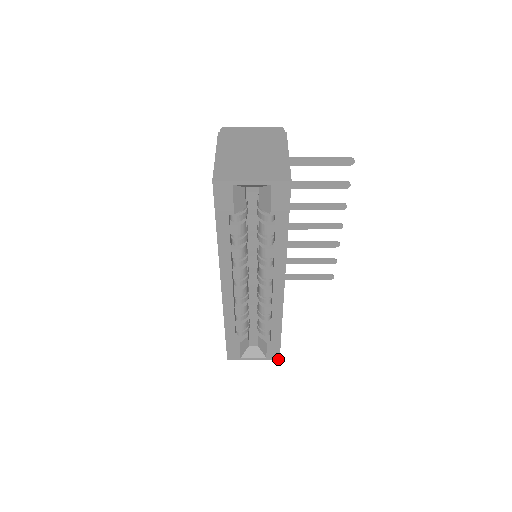
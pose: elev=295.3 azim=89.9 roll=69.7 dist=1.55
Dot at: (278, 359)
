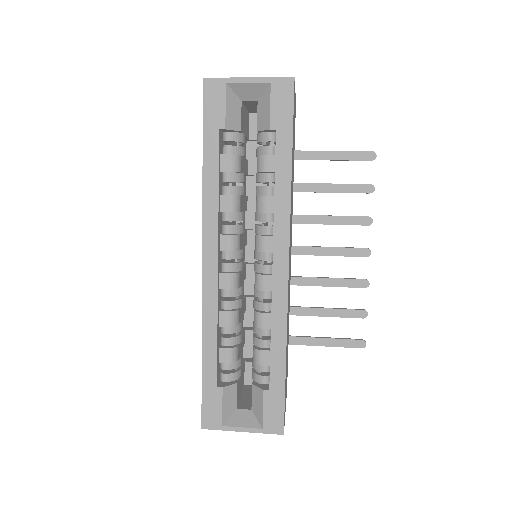
Dot at: (281, 434)
